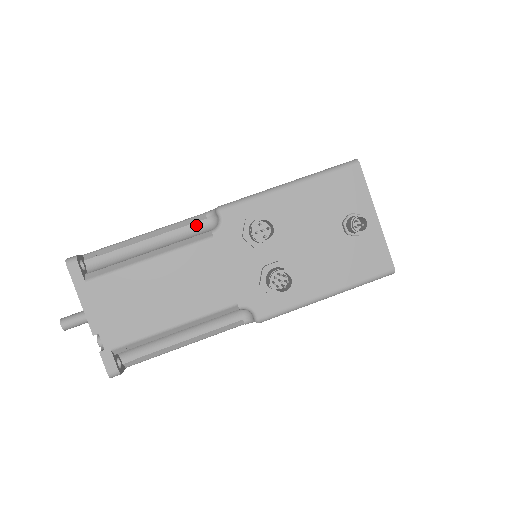
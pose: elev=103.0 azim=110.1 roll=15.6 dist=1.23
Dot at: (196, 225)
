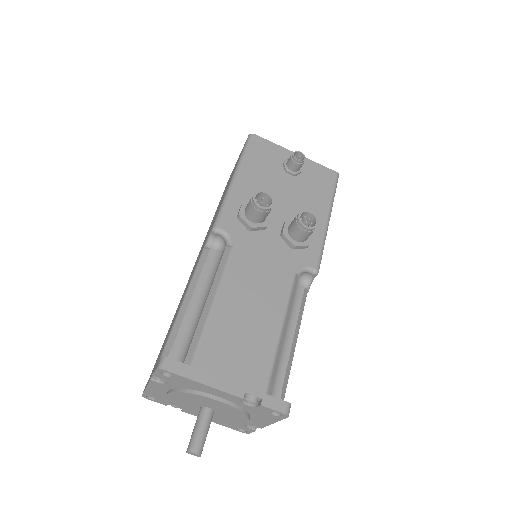
Dot at: (209, 259)
